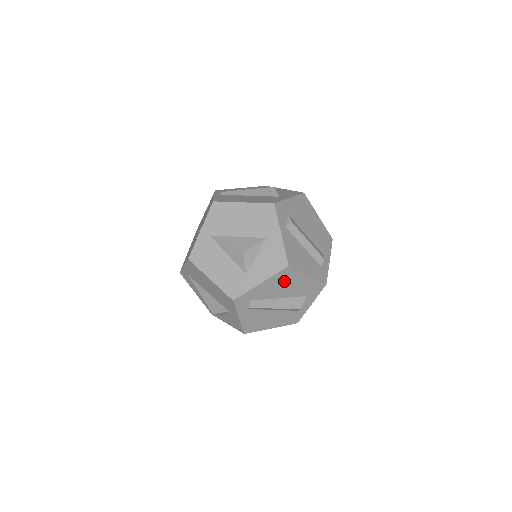
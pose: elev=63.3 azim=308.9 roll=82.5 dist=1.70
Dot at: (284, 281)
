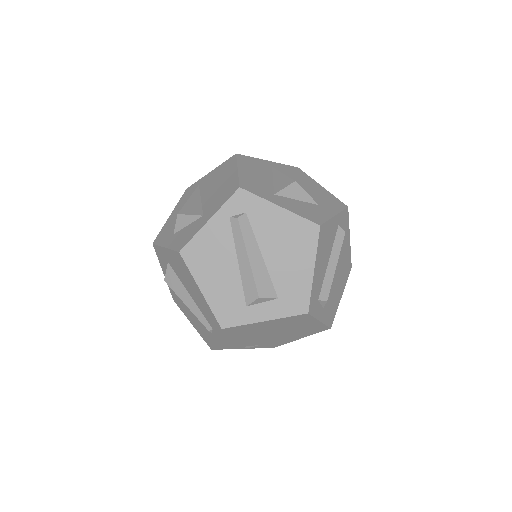
Dot at: (294, 239)
